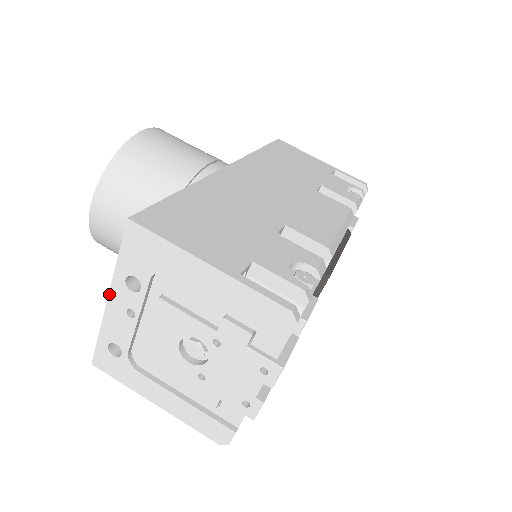
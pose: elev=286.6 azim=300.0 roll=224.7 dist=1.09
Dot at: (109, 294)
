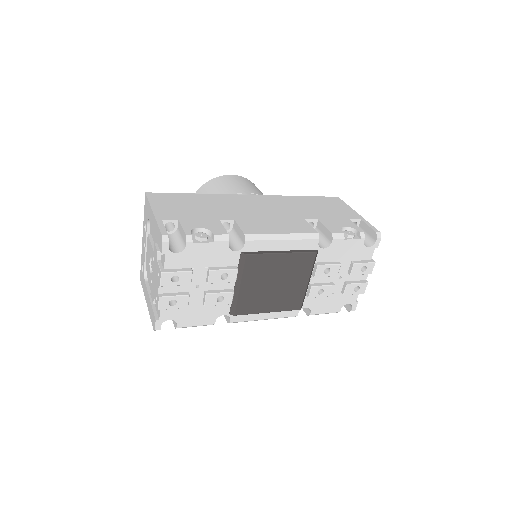
Dot at: (143, 235)
